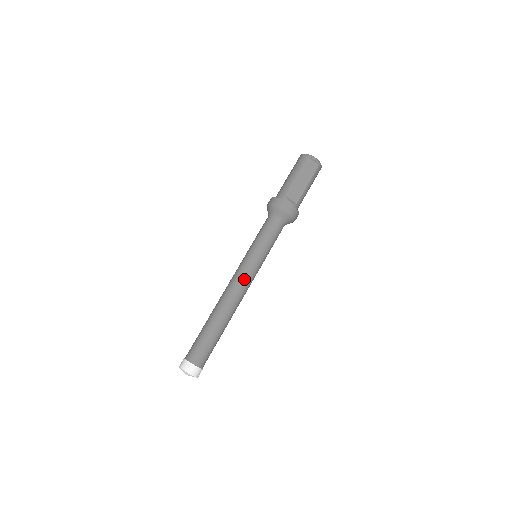
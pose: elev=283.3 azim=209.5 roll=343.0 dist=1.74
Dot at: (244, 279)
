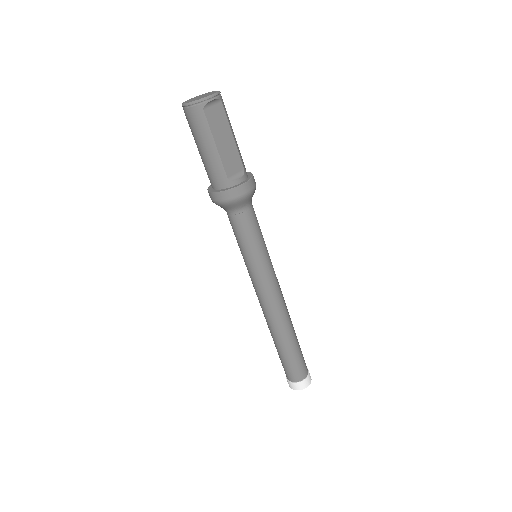
Dot at: (274, 290)
